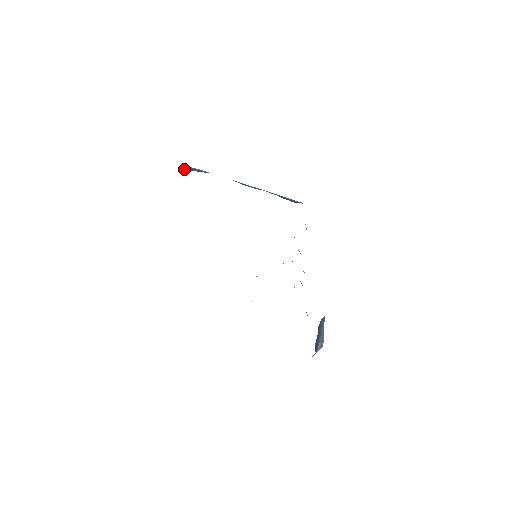
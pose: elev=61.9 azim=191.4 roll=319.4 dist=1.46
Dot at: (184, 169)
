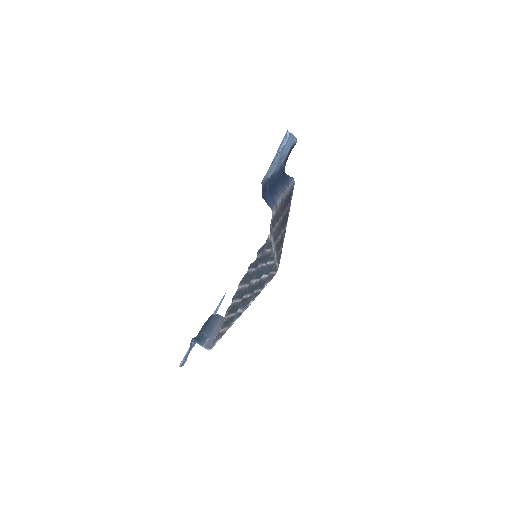
Dot at: (286, 174)
